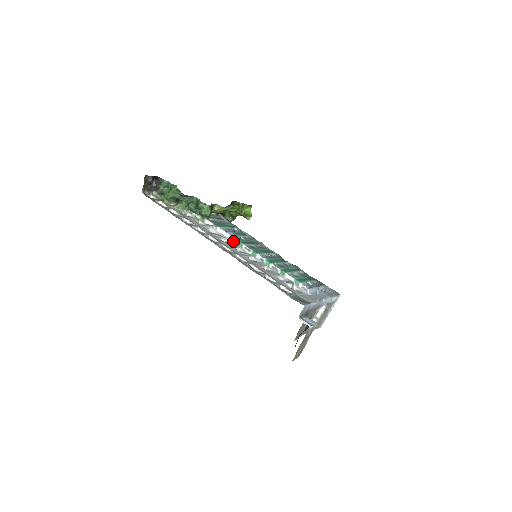
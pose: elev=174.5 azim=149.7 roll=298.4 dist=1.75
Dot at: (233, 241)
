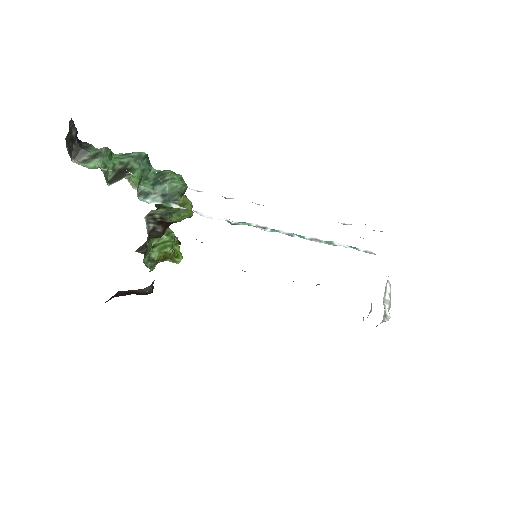
Dot at: (231, 224)
